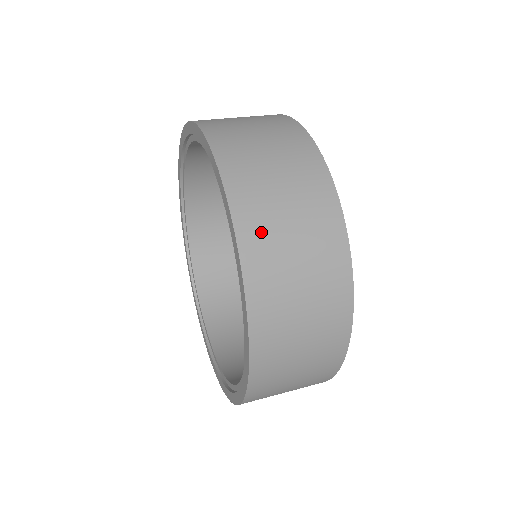
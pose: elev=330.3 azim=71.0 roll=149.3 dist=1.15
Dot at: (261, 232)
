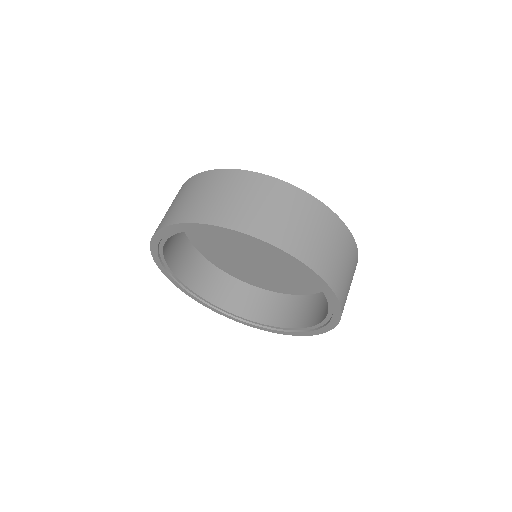
Dot at: (345, 296)
